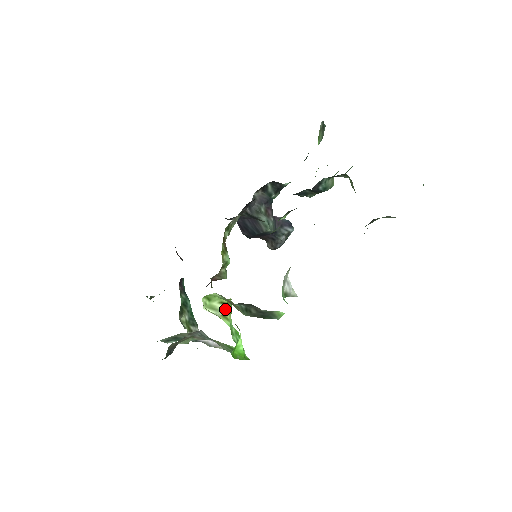
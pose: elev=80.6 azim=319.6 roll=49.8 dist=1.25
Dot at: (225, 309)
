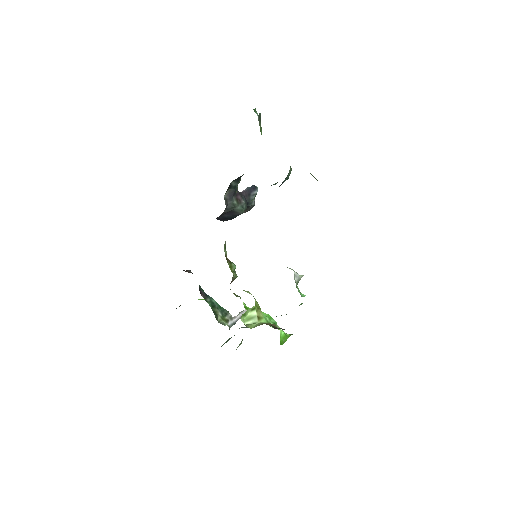
Dot at: (257, 313)
